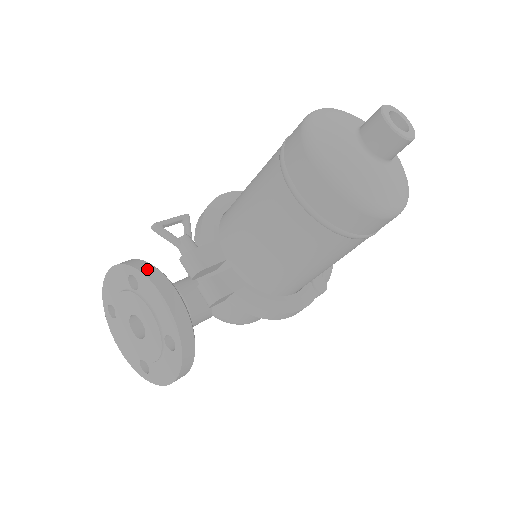
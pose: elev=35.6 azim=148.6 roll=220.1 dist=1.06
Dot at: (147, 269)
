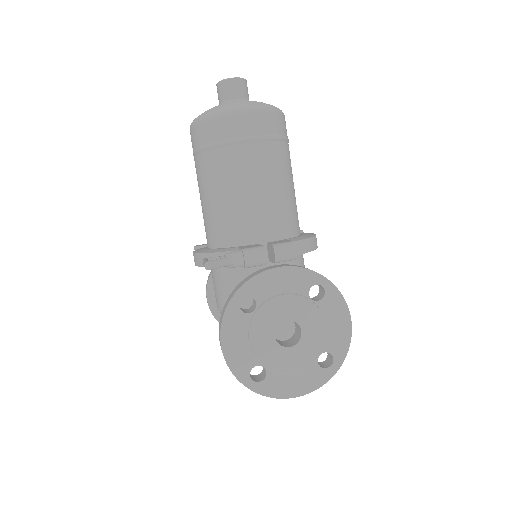
Dot at: (243, 282)
